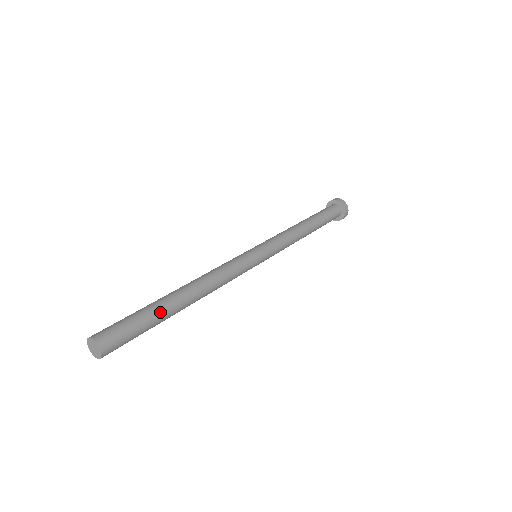
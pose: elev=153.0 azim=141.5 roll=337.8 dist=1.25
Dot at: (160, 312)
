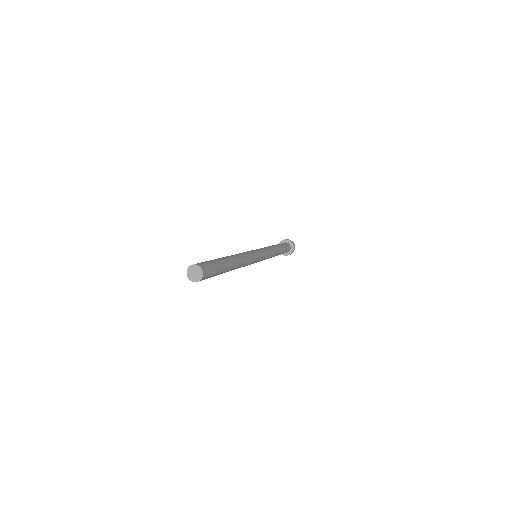
Dot at: (225, 266)
